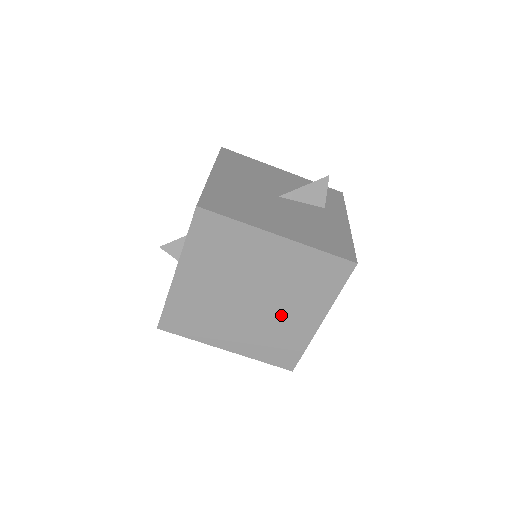
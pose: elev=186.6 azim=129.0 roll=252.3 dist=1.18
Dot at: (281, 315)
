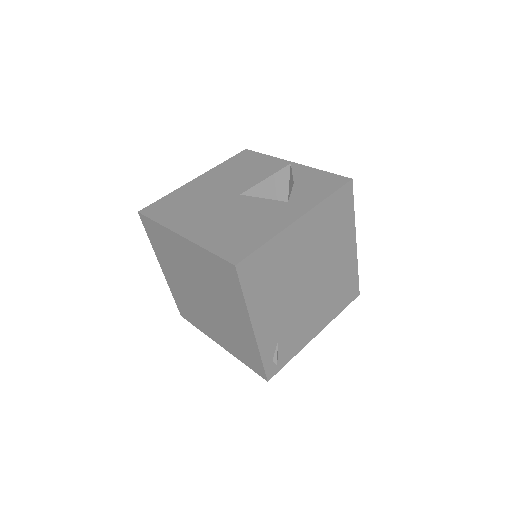
Dot at: (226, 316)
